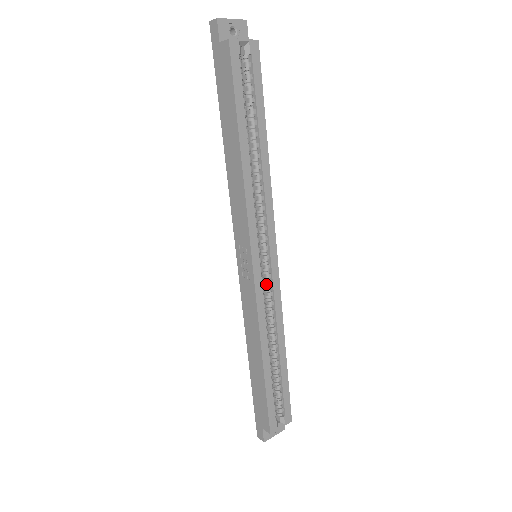
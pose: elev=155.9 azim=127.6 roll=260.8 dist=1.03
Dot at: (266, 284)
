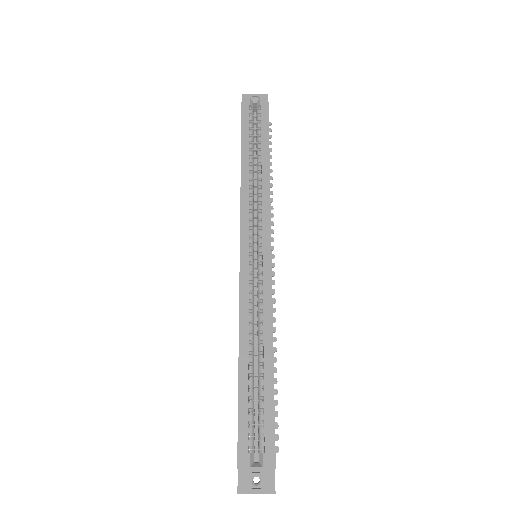
Dot at: (257, 278)
